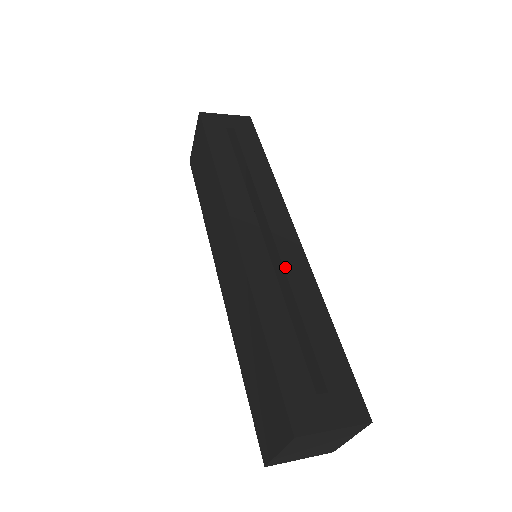
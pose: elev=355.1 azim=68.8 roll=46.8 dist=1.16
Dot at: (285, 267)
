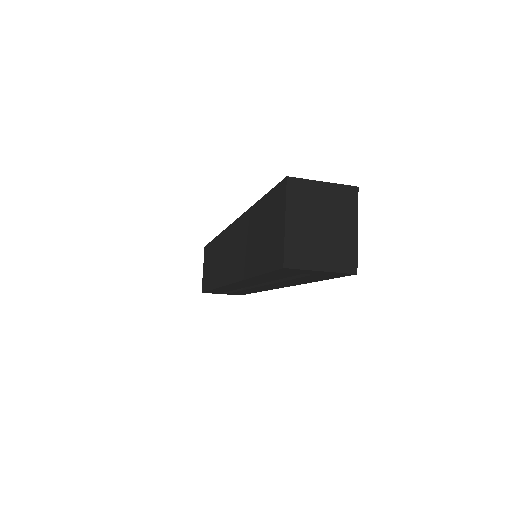
Dot at: occluded
